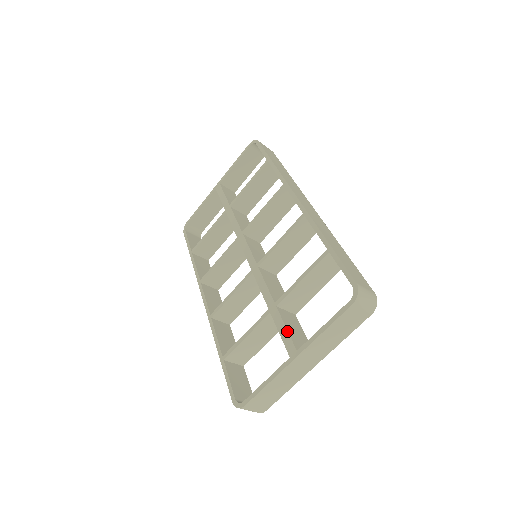
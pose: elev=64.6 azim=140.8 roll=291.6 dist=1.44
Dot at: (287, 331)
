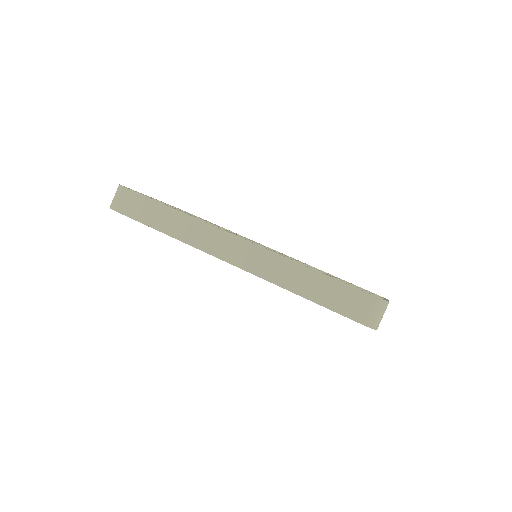
Dot at: occluded
